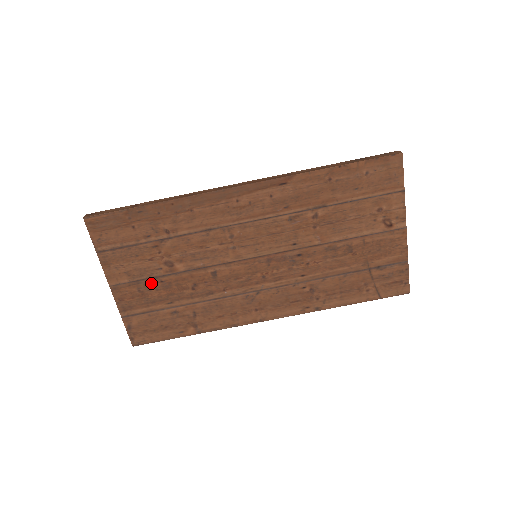
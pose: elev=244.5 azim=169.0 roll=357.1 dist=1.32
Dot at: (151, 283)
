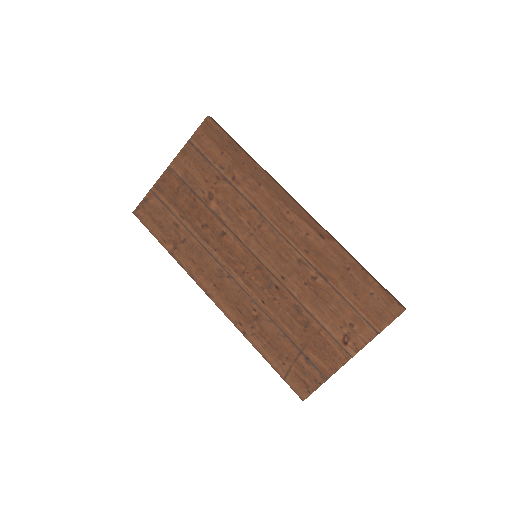
Dot at: (189, 193)
